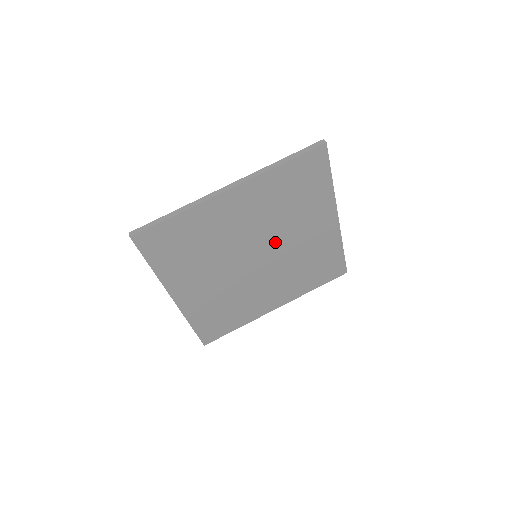
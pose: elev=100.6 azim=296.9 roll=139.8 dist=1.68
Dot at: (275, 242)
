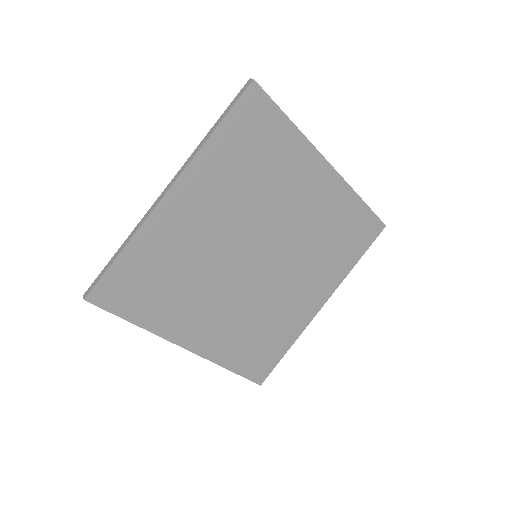
Dot at: (268, 229)
